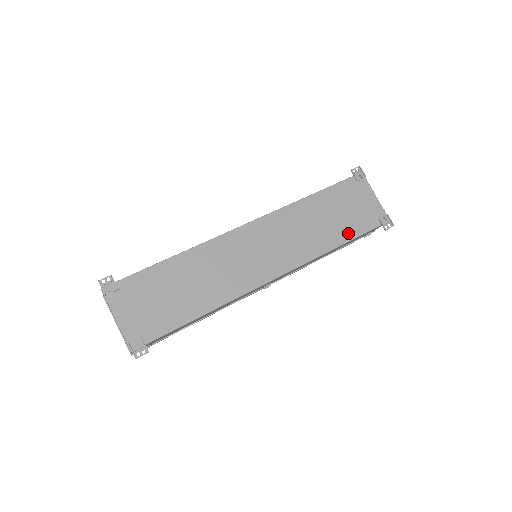
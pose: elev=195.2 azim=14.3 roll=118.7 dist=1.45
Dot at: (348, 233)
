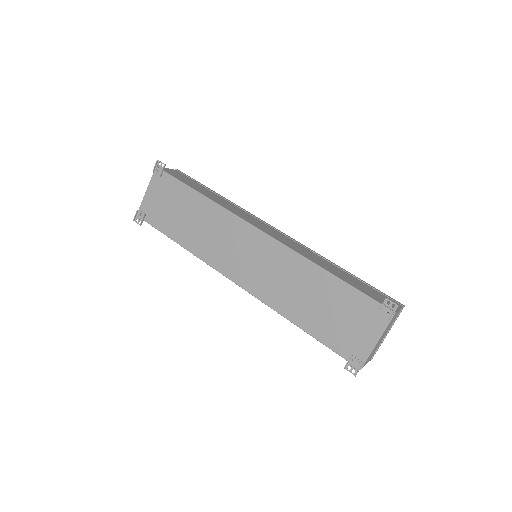
Dot at: (315, 329)
